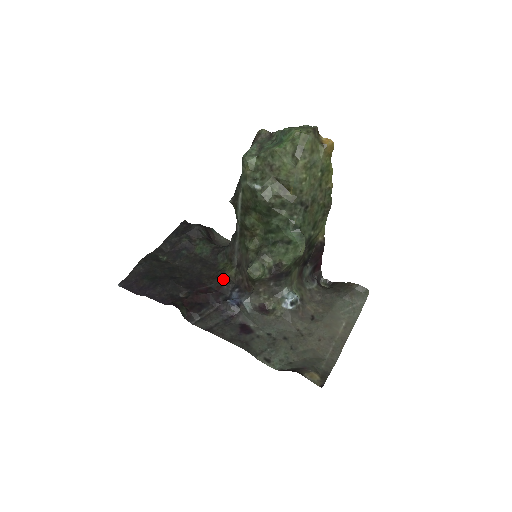
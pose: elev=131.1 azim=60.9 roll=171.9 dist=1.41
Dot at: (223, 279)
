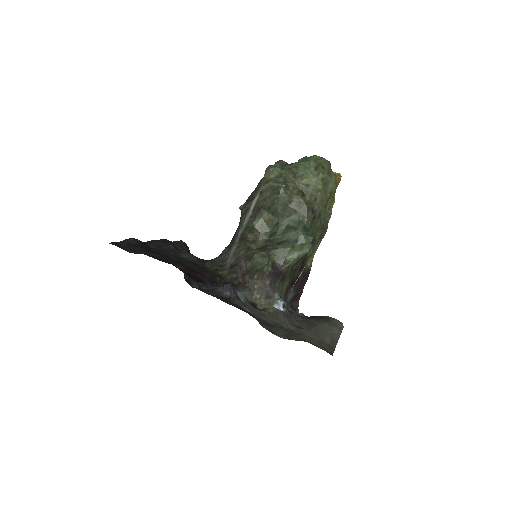
Dot at: (215, 274)
